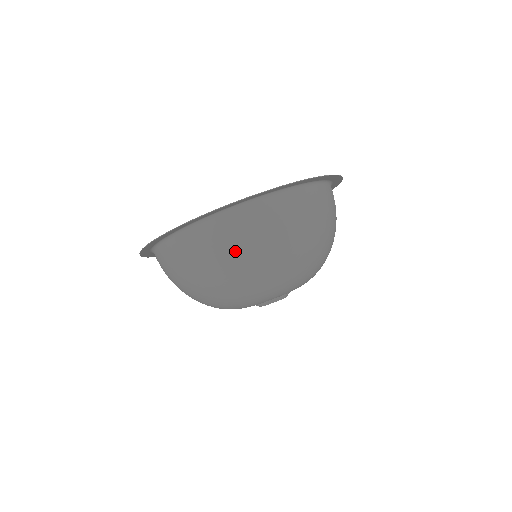
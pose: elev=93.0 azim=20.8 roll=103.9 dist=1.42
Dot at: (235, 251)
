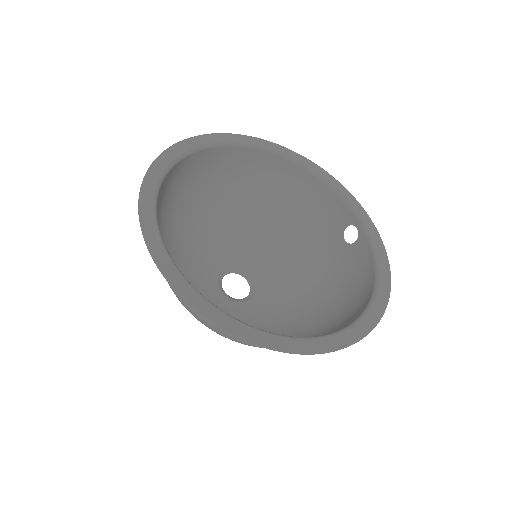
Dot at: occluded
